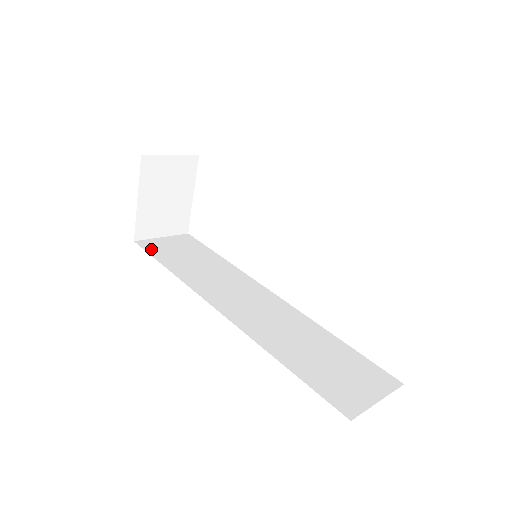
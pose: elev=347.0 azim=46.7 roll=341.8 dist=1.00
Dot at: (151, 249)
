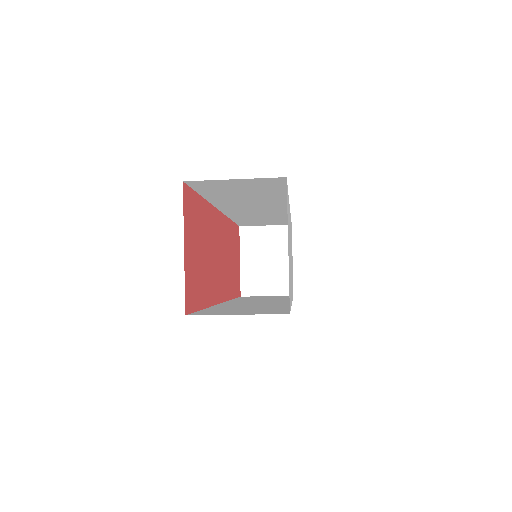
Dot at: (244, 297)
